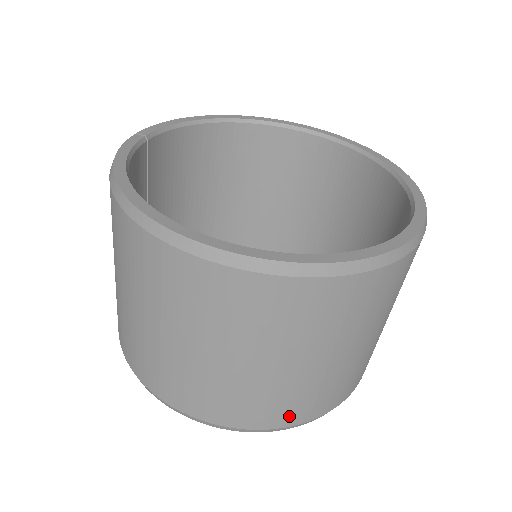
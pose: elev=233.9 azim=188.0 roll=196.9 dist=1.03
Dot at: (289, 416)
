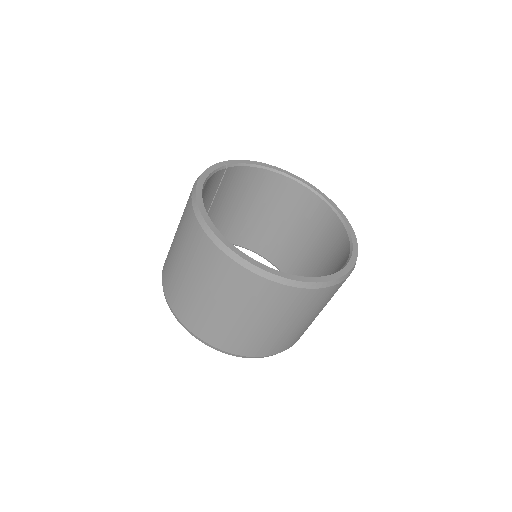
Dot at: (226, 344)
